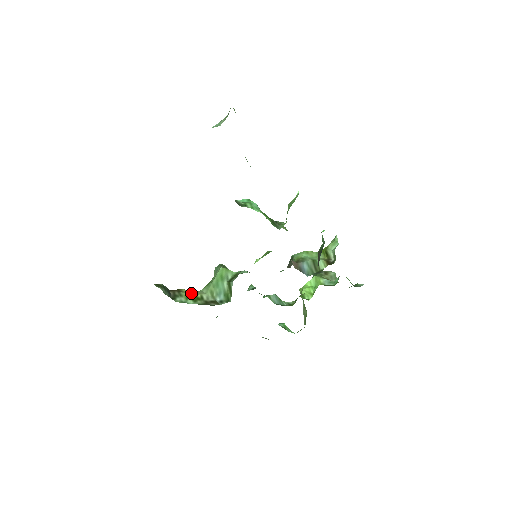
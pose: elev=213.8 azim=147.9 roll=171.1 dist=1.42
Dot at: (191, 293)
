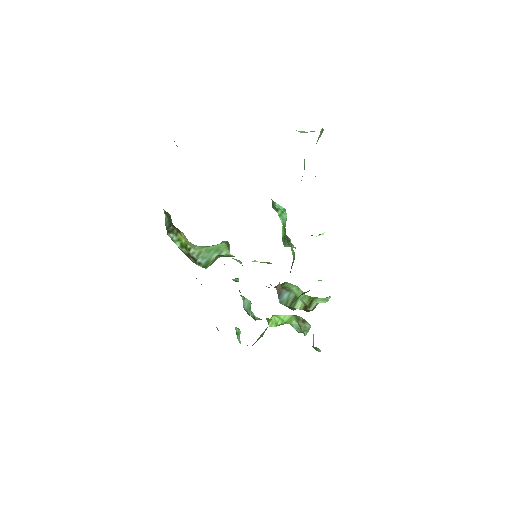
Dot at: (185, 240)
